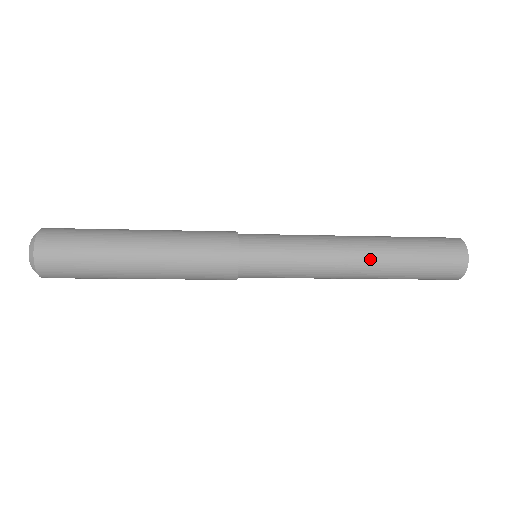
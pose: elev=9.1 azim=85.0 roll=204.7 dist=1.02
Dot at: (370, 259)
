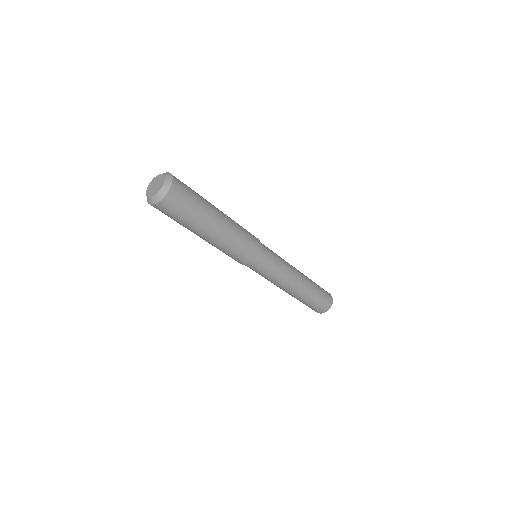
Dot at: (302, 273)
